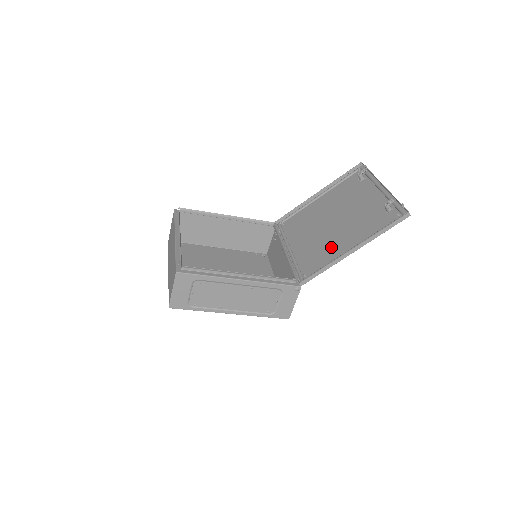
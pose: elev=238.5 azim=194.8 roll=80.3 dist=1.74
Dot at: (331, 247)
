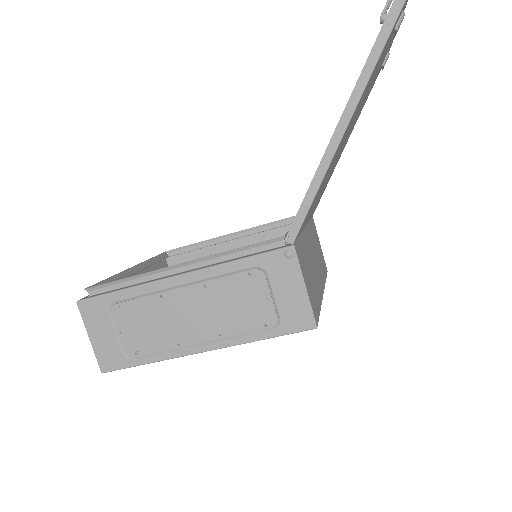
Dot at: occluded
